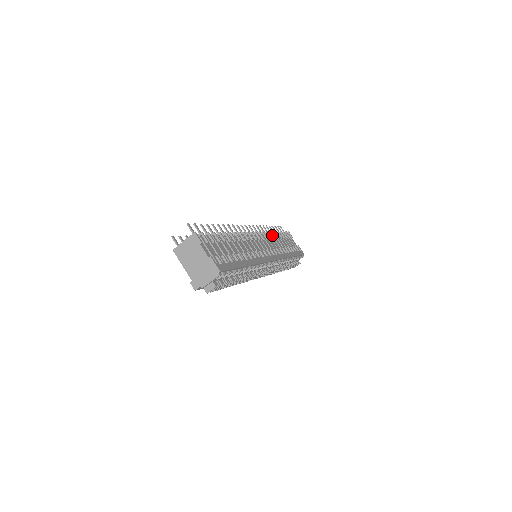
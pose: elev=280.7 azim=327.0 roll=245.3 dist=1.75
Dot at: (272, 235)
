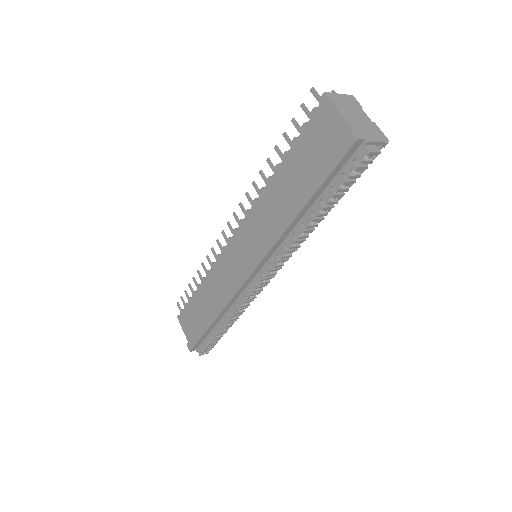
Dot at: occluded
